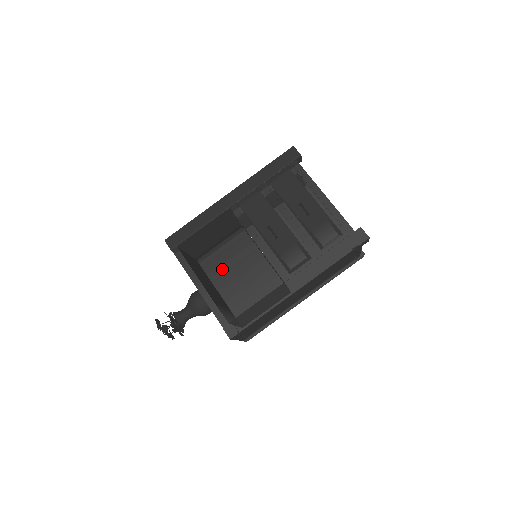
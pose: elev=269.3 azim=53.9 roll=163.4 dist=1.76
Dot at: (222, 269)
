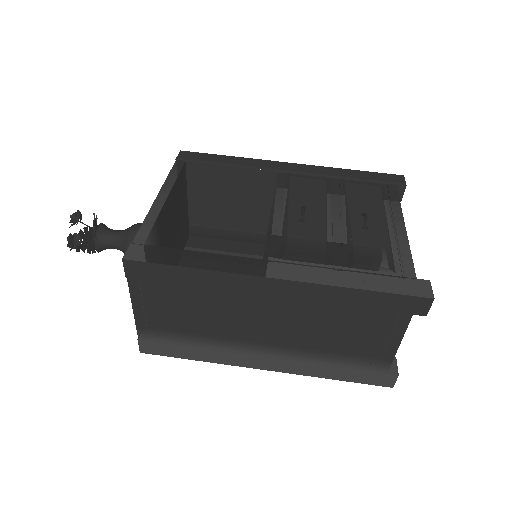
Dot at: occluded
